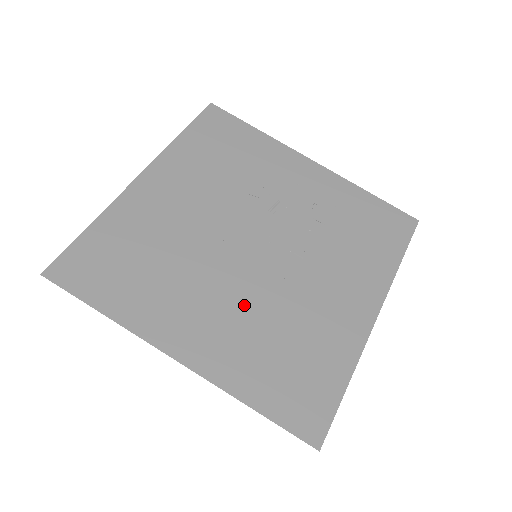
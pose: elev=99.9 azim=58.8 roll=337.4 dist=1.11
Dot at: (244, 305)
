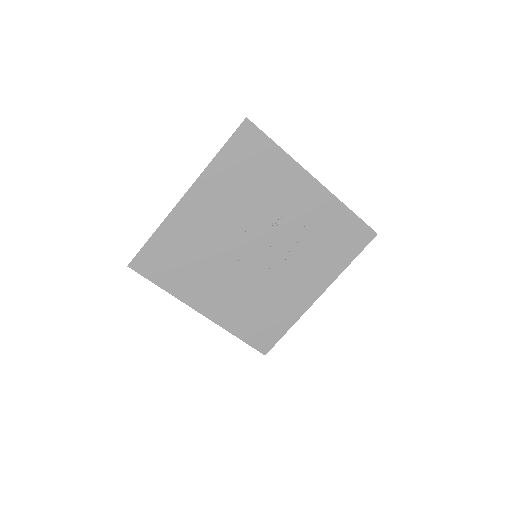
Dot at: (242, 288)
